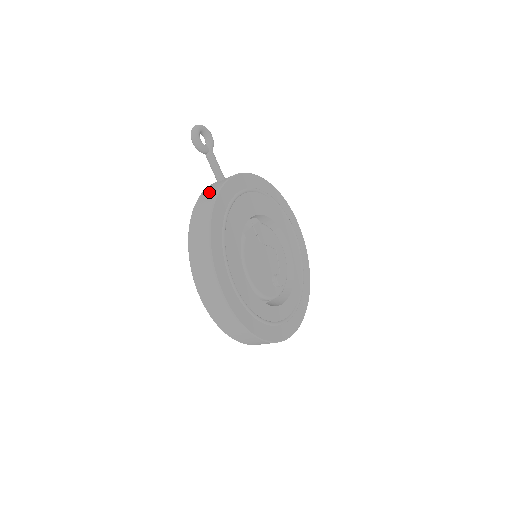
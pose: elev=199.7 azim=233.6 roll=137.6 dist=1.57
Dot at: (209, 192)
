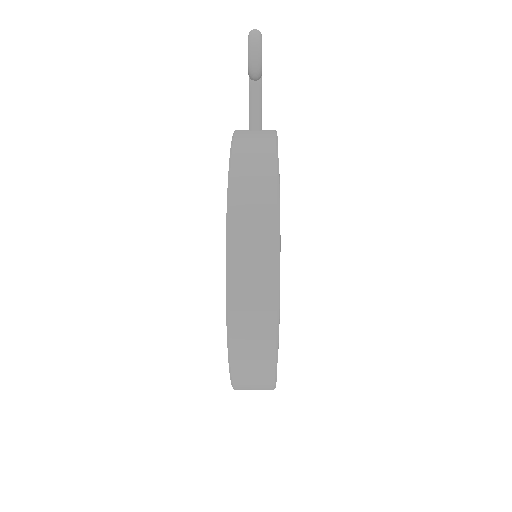
Dot at: (254, 140)
